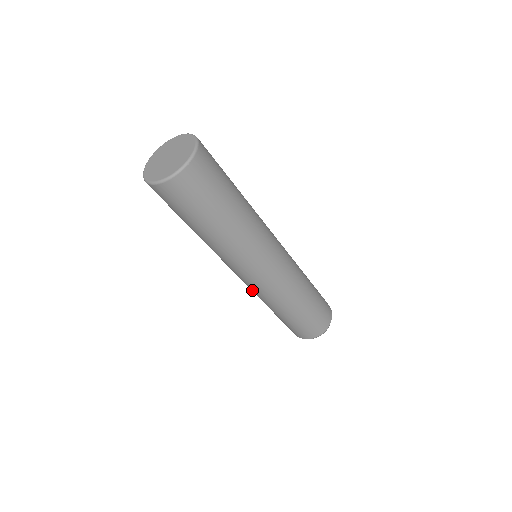
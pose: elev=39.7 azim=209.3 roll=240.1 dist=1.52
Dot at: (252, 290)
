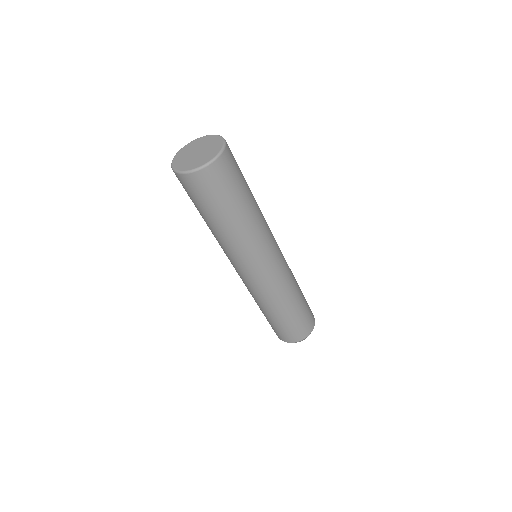
Dot at: (263, 290)
